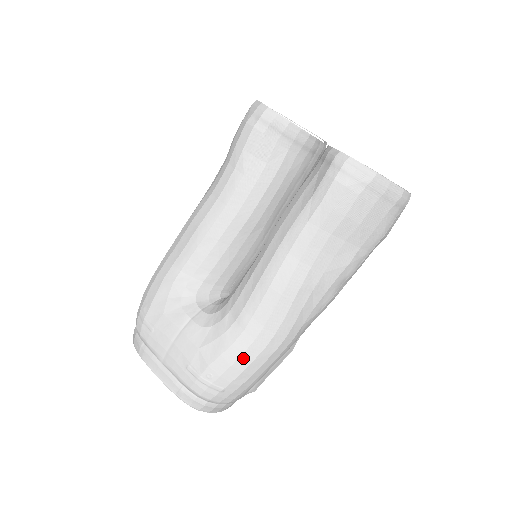
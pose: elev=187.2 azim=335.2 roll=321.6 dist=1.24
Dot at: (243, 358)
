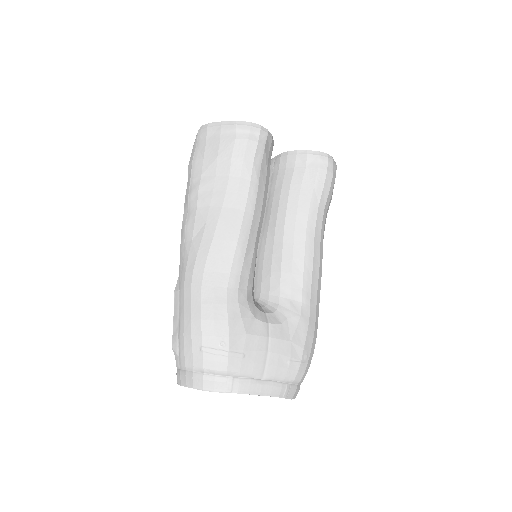
Dot at: (315, 328)
